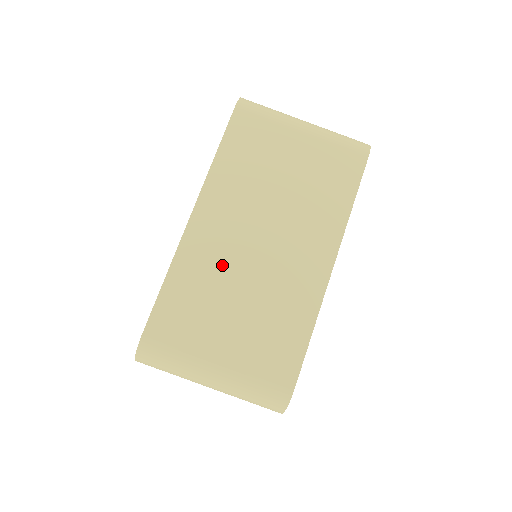
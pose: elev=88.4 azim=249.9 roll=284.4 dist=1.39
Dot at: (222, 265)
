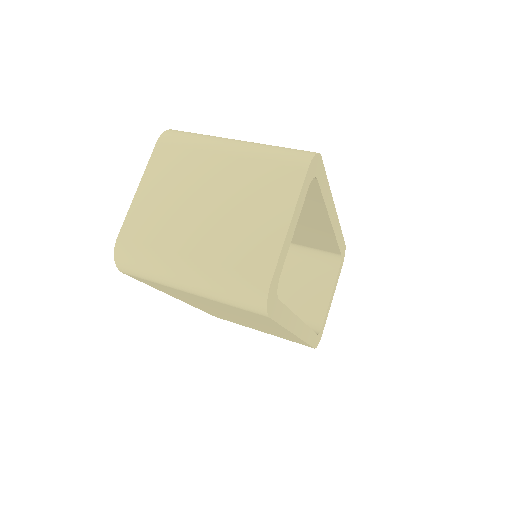
Dot at: occluded
